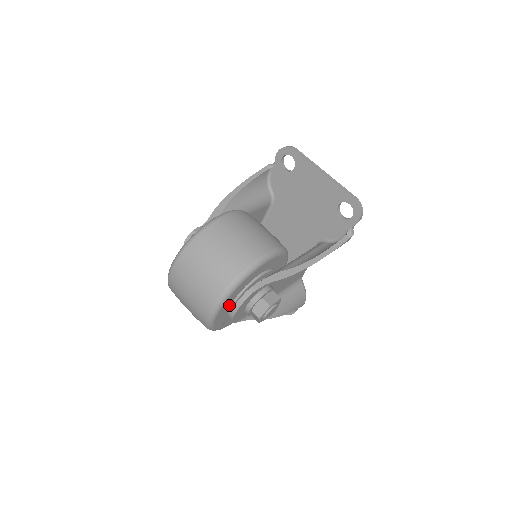
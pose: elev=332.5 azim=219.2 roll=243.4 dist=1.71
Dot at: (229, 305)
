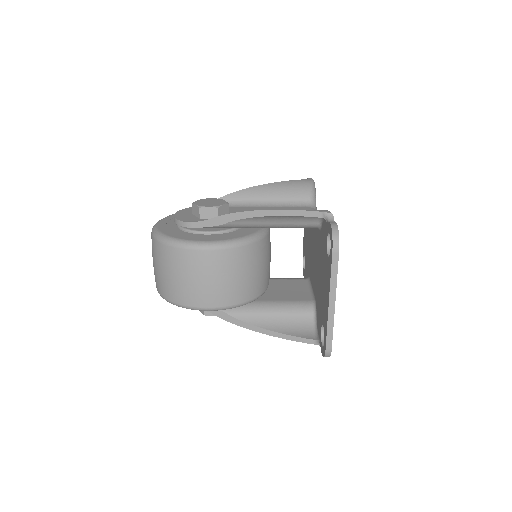
Dot at: occluded
